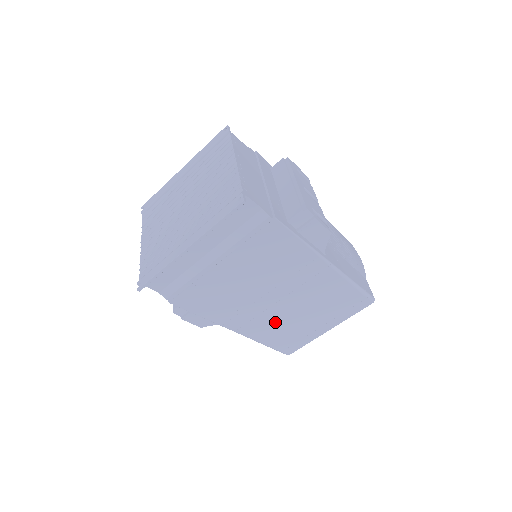
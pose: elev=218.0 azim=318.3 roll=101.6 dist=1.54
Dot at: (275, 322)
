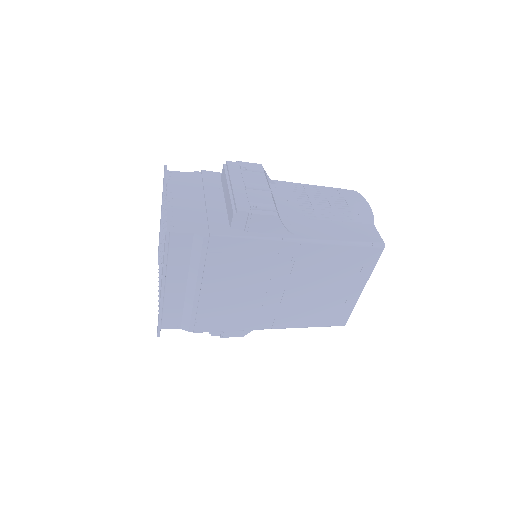
Dot at: (300, 307)
